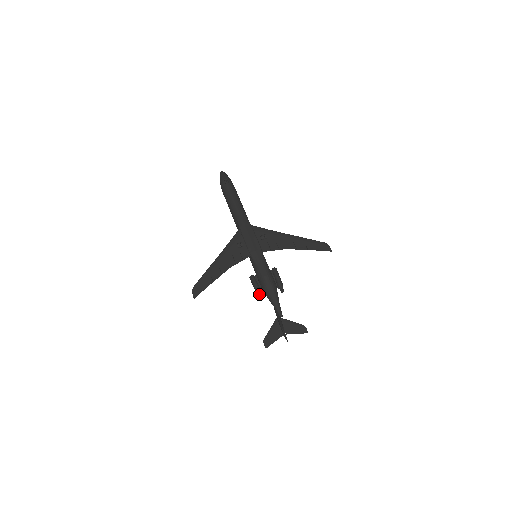
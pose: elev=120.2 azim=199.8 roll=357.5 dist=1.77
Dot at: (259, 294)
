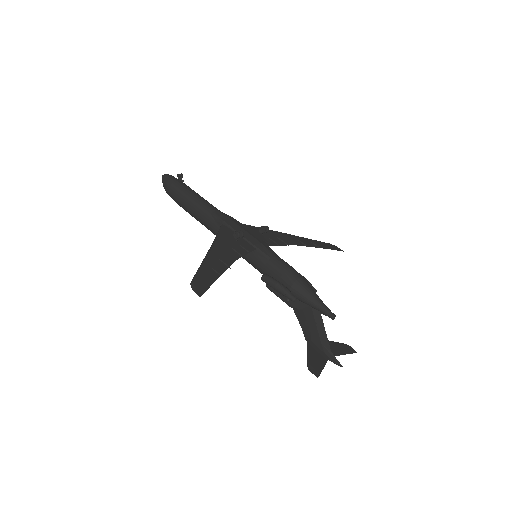
Dot at: (289, 293)
